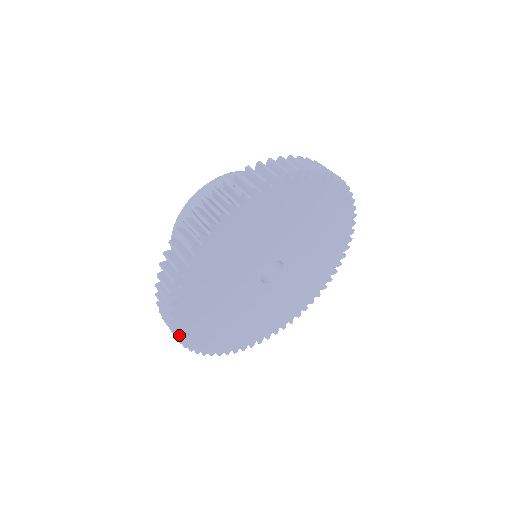
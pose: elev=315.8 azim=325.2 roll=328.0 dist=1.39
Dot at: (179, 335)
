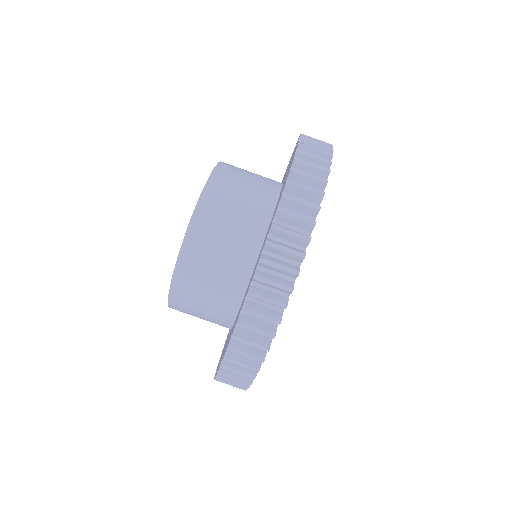
Dot at: occluded
